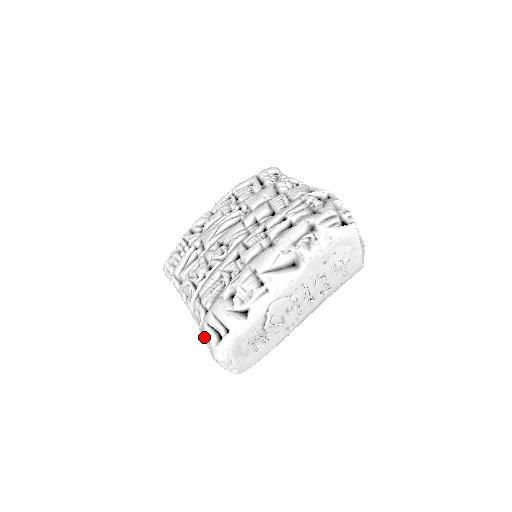
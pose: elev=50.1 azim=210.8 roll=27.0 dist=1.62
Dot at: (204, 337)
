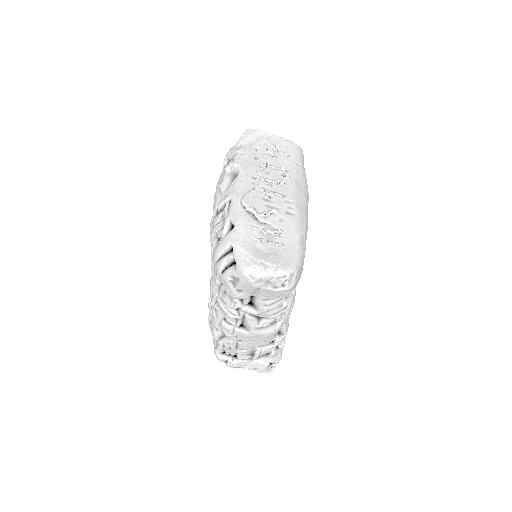
Dot at: (239, 293)
